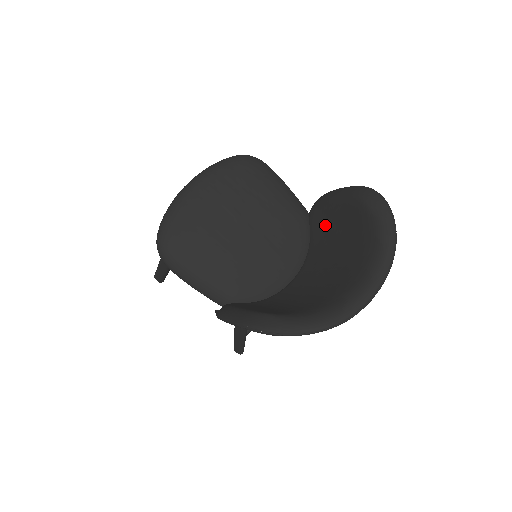
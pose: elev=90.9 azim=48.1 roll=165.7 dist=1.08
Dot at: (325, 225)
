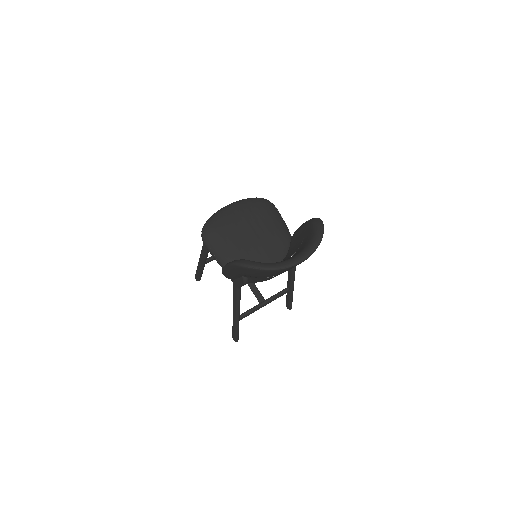
Dot at: (296, 240)
